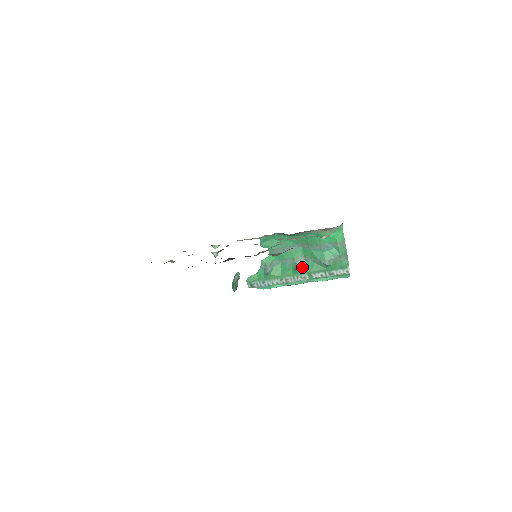
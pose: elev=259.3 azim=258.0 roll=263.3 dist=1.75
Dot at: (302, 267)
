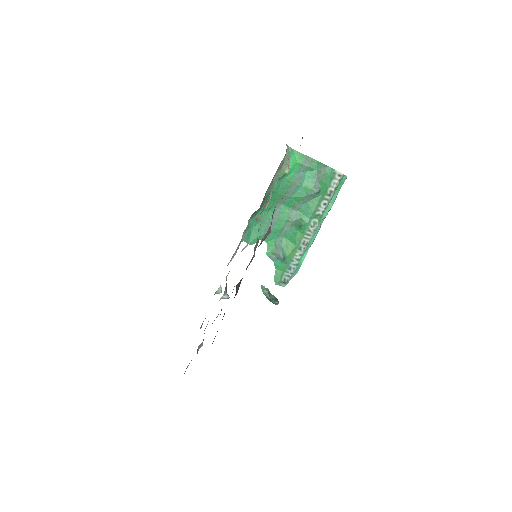
Dot at: (302, 218)
